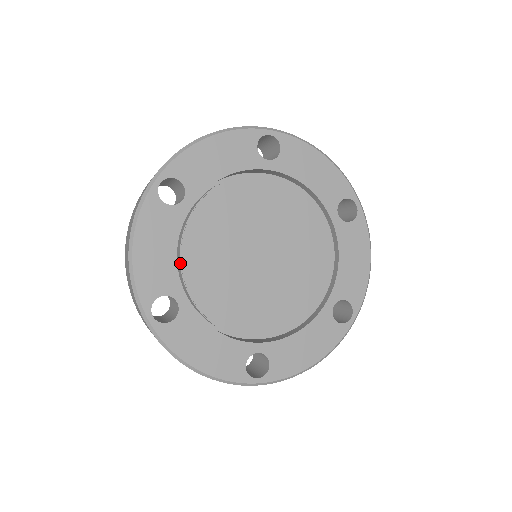
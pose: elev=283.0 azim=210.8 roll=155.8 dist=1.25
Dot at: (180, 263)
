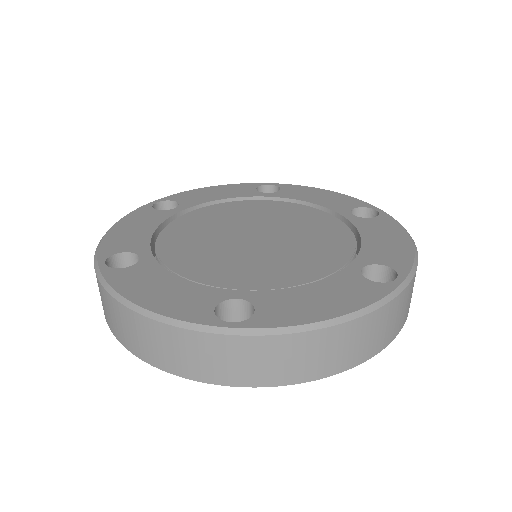
Dot at: (157, 239)
